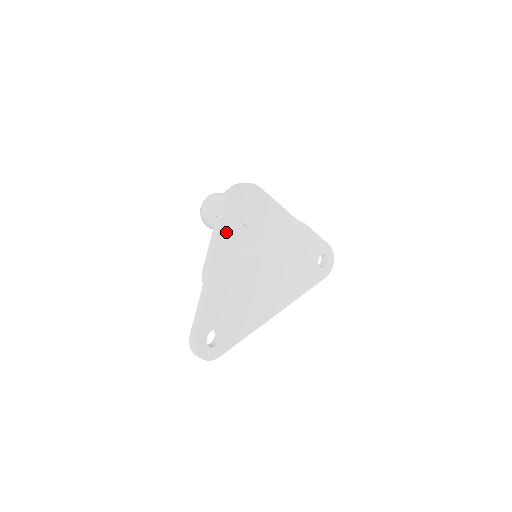
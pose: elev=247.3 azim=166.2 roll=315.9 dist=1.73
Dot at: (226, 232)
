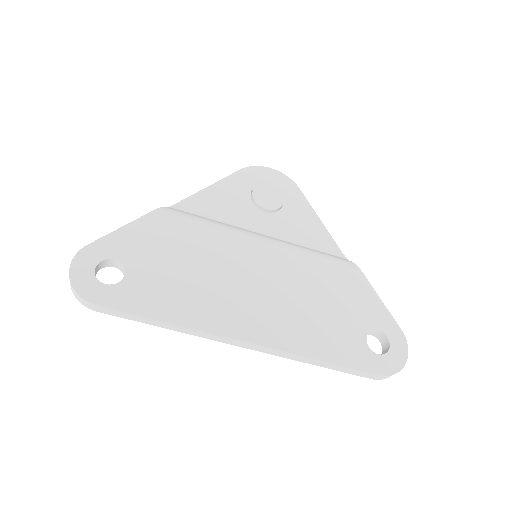
Dot at: (223, 192)
